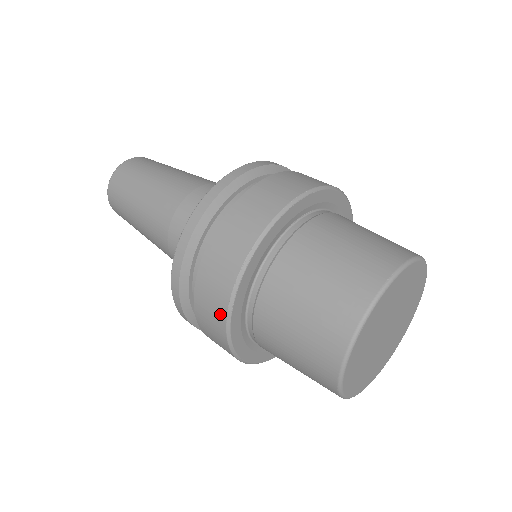
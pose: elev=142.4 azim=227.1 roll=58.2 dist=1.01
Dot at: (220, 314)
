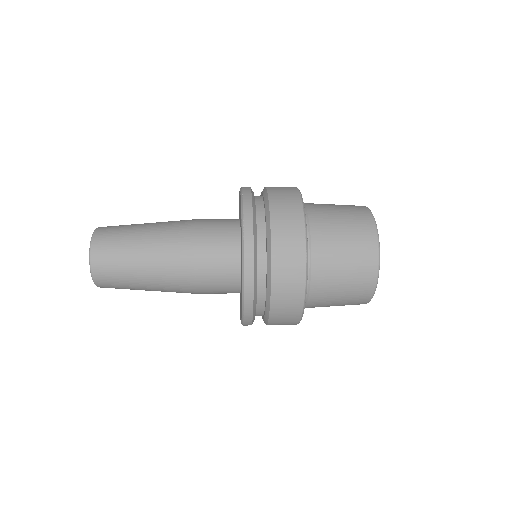
Dot at: (300, 267)
